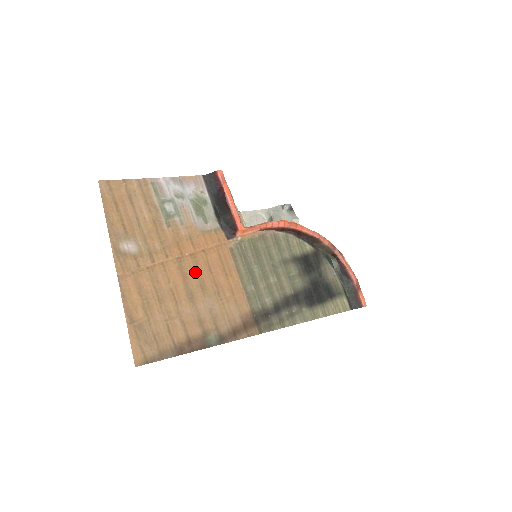
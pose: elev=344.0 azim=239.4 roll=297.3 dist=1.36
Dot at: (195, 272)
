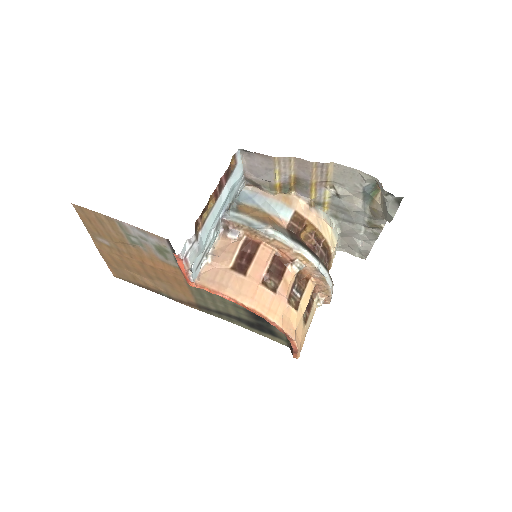
Dot at: (154, 272)
